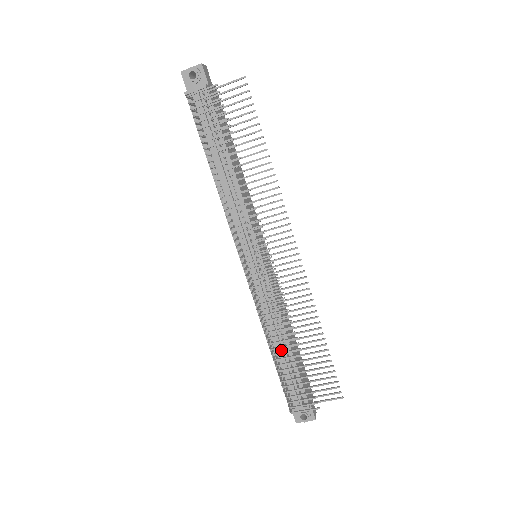
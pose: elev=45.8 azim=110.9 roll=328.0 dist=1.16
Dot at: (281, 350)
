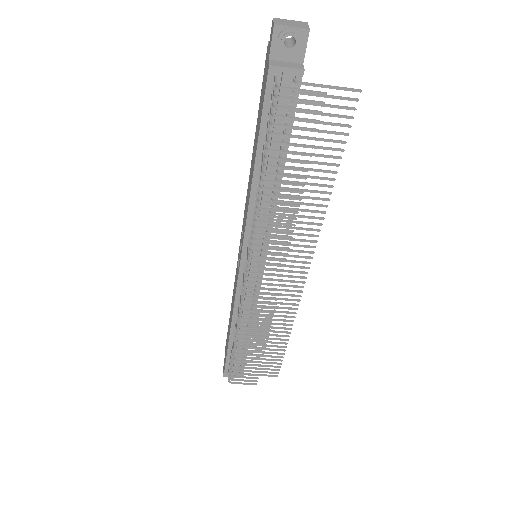
Dot at: (242, 336)
